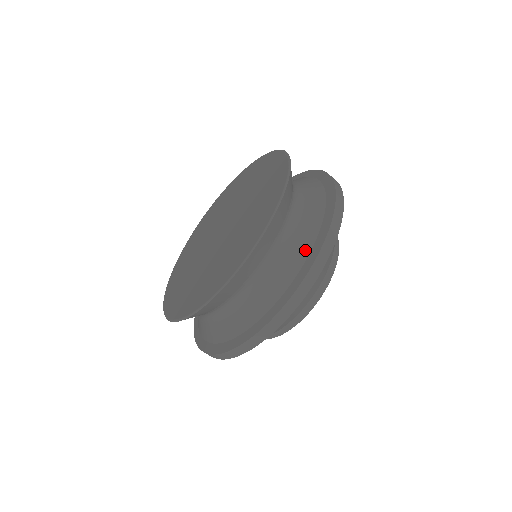
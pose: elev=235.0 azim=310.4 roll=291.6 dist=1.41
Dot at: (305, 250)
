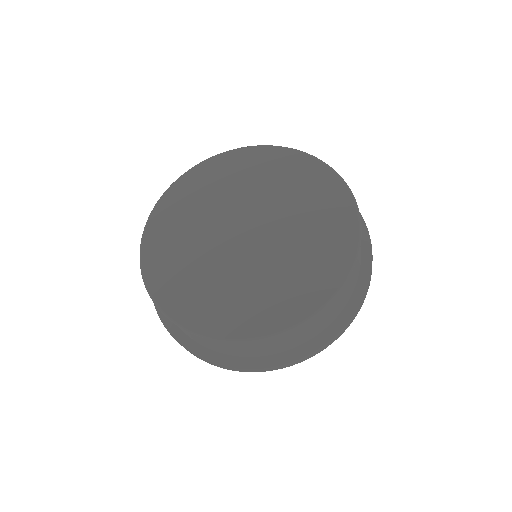
Dot at: occluded
